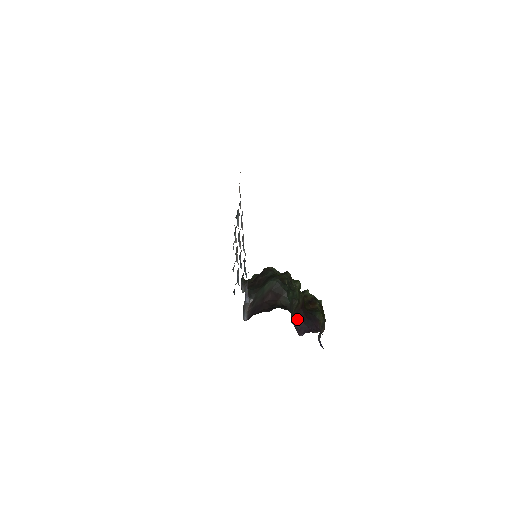
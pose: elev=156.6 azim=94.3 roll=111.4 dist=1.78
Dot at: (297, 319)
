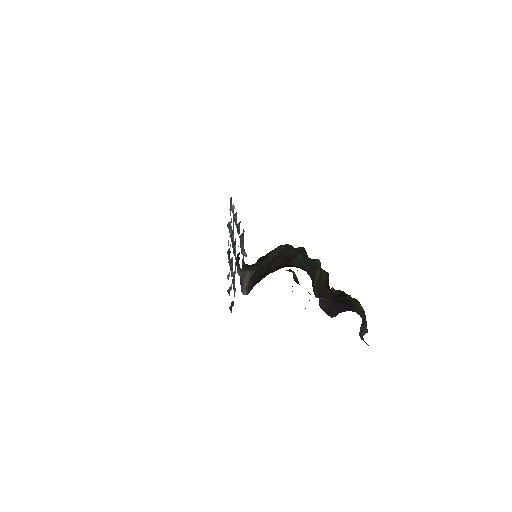
Dot at: occluded
